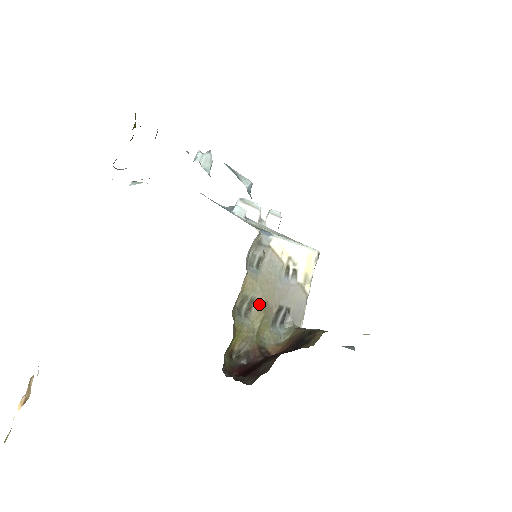
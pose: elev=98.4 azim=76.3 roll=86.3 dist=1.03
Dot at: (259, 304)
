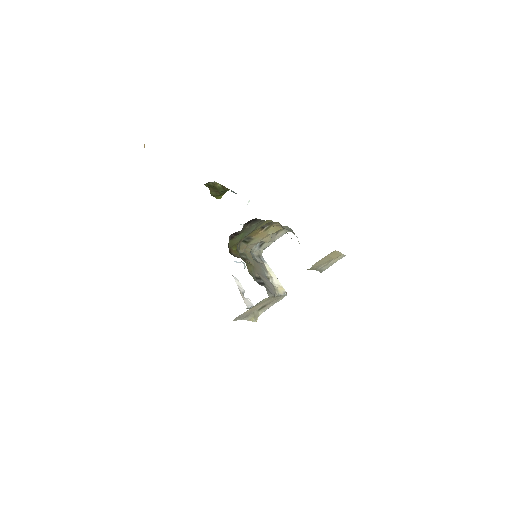
Dot at: (251, 263)
